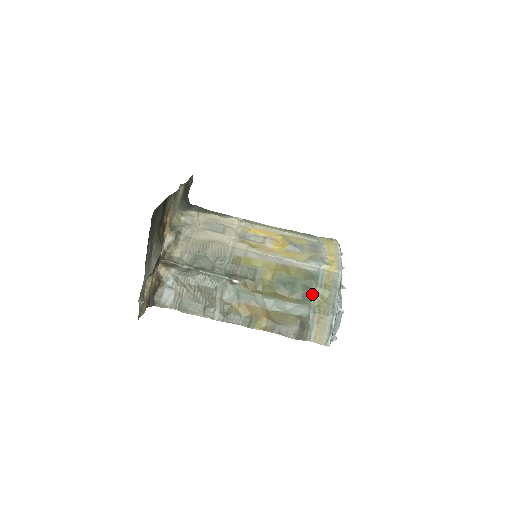
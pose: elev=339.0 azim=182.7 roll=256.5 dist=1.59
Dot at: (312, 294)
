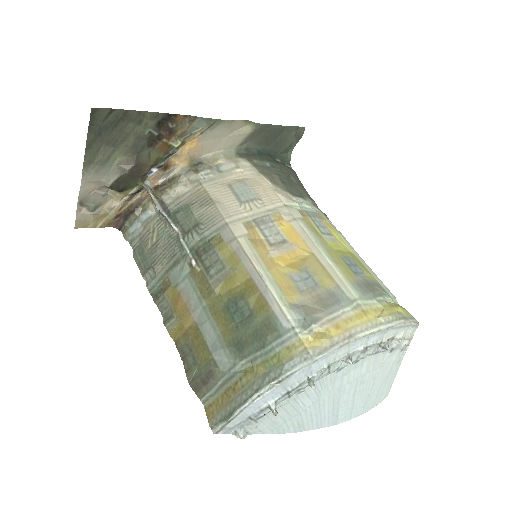
Dot at: (252, 351)
